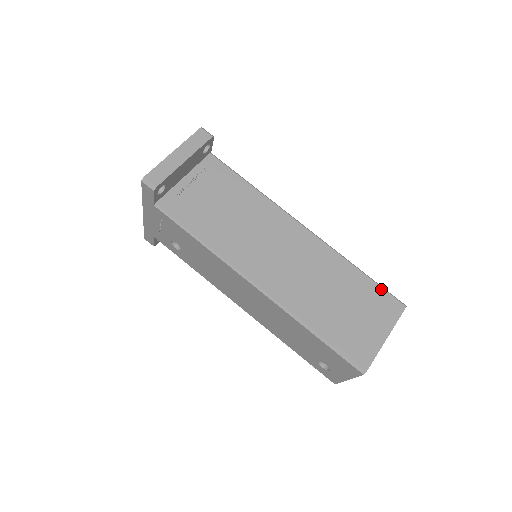
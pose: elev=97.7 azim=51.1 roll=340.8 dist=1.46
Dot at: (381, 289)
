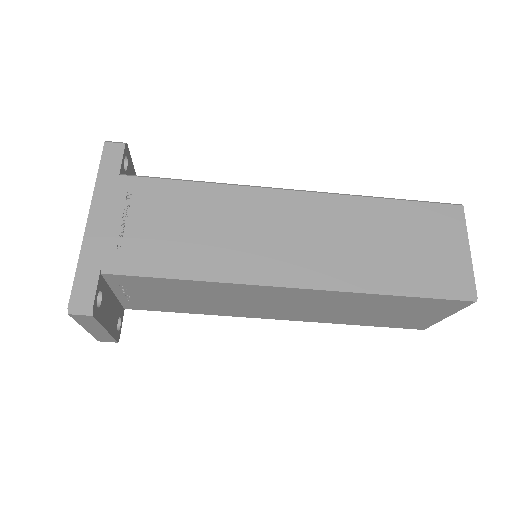
Dot at: (432, 300)
